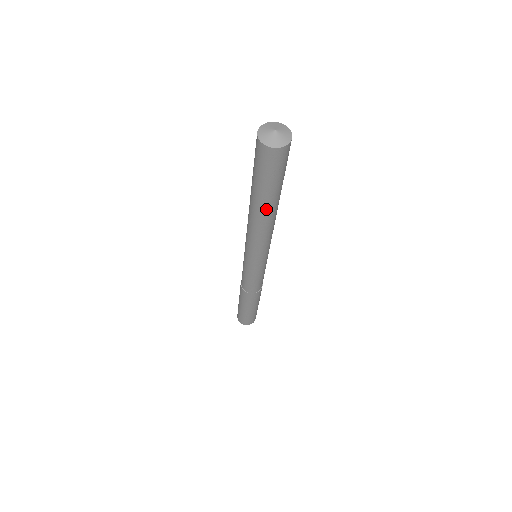
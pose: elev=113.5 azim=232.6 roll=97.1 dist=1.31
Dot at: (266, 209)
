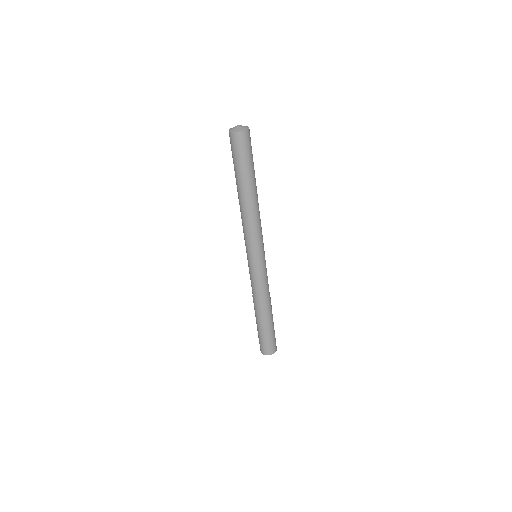
Dot at: (241, 190)
